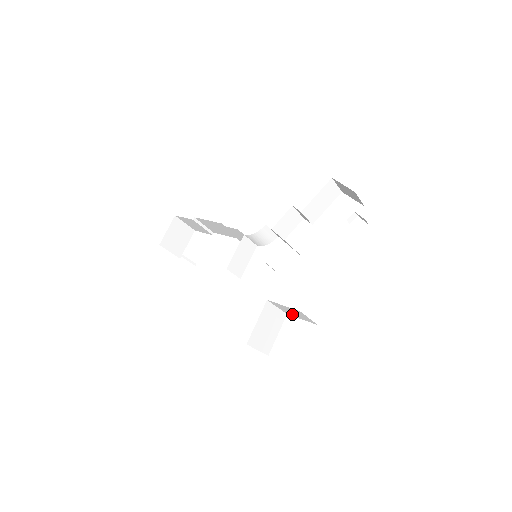
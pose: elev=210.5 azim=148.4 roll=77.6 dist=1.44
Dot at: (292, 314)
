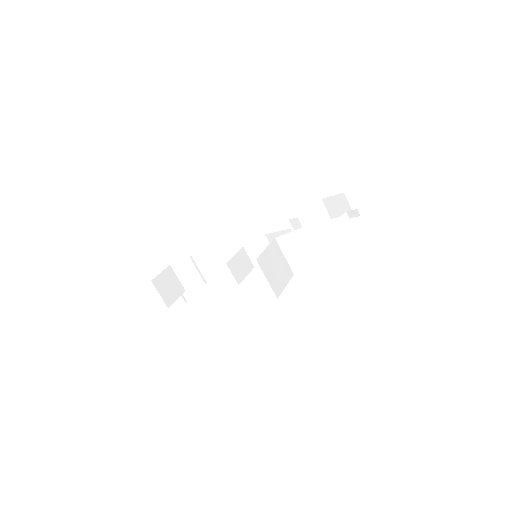
Dot at: (300, 262)
